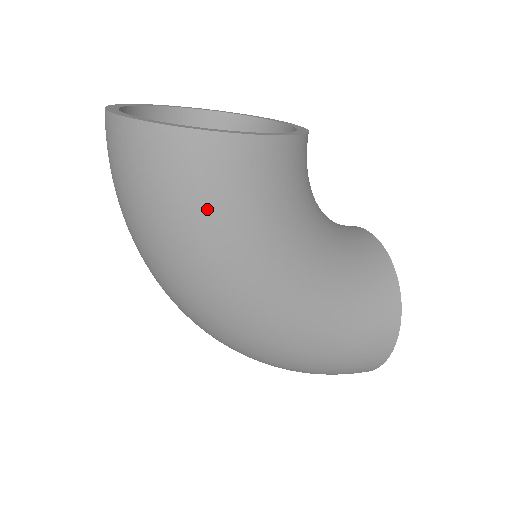
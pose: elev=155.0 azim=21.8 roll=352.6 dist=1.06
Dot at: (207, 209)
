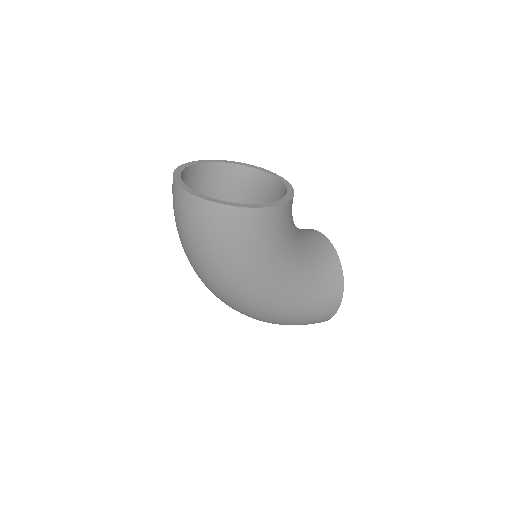
Dot at: (241, 245)
